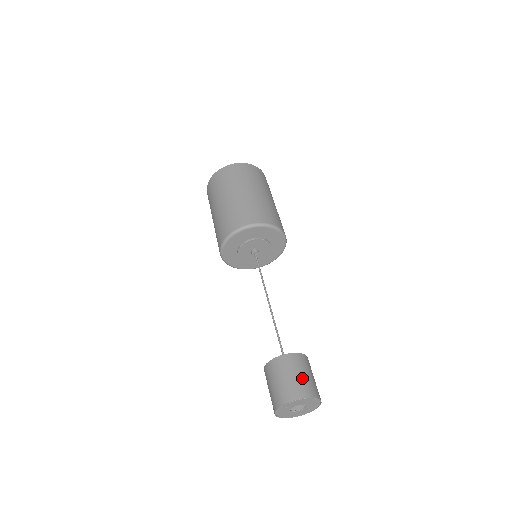
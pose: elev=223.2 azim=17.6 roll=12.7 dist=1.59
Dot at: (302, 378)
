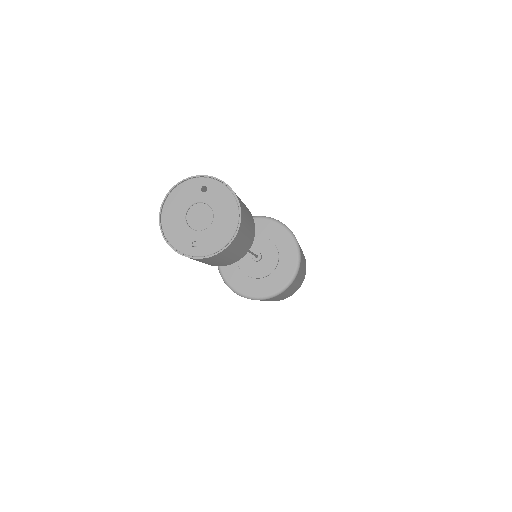
Dot at: (247, 215)
